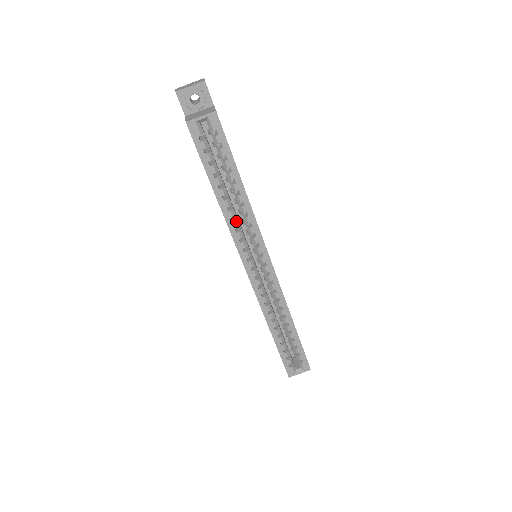
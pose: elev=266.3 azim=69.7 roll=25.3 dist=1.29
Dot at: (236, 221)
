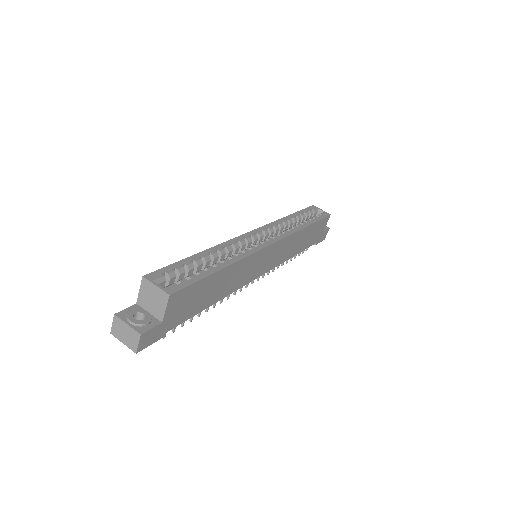
Dot at: (283, 225)
